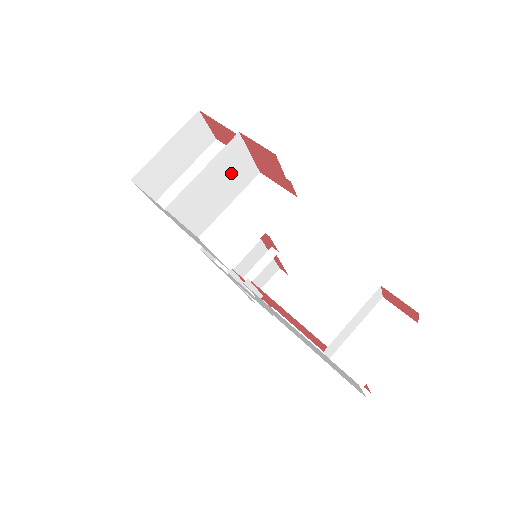
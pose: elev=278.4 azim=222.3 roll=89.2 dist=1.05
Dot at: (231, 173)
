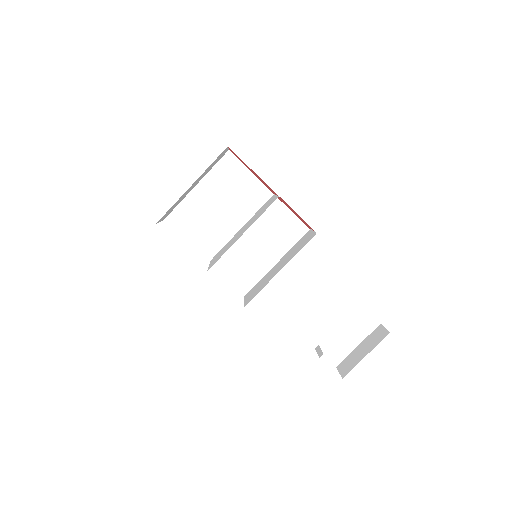
Dot at: (257, 215)
